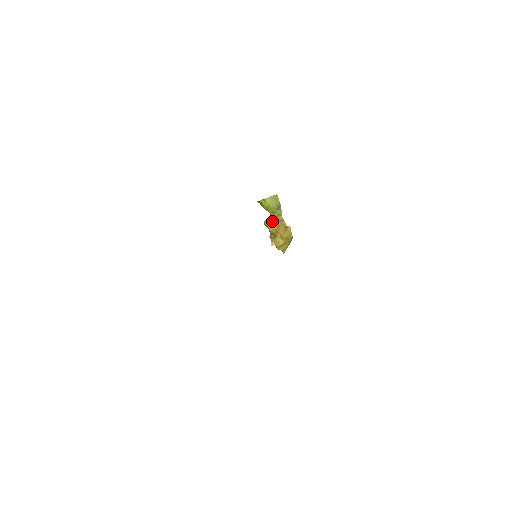
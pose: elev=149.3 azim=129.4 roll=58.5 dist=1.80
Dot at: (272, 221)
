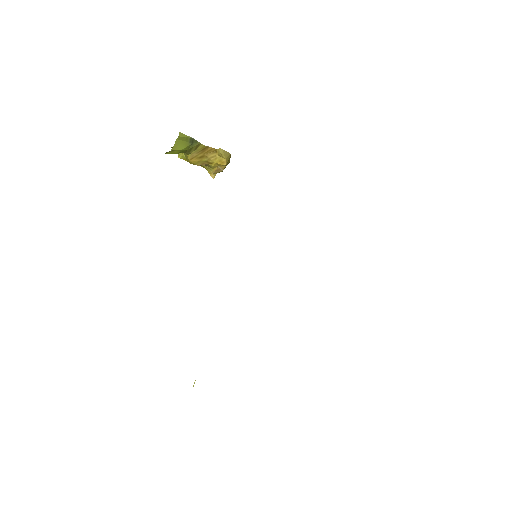
Dot at: (194, 157)
